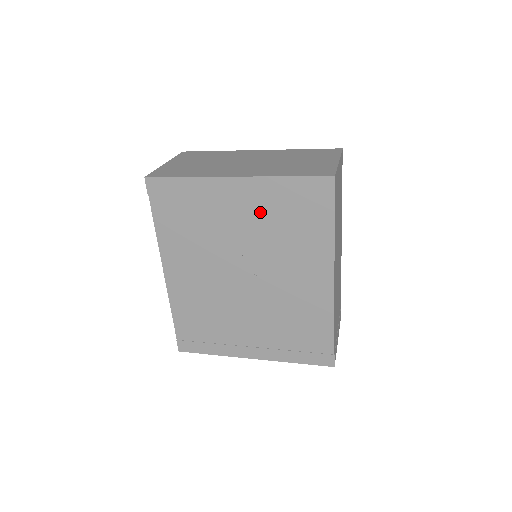
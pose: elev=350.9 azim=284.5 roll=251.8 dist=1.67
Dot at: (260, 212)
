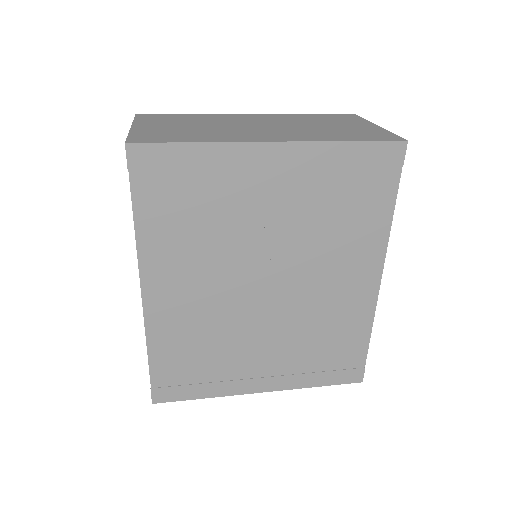
Dot at: (303, 193)
